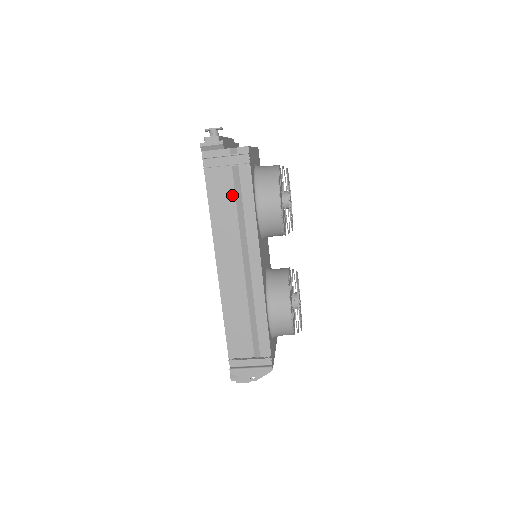
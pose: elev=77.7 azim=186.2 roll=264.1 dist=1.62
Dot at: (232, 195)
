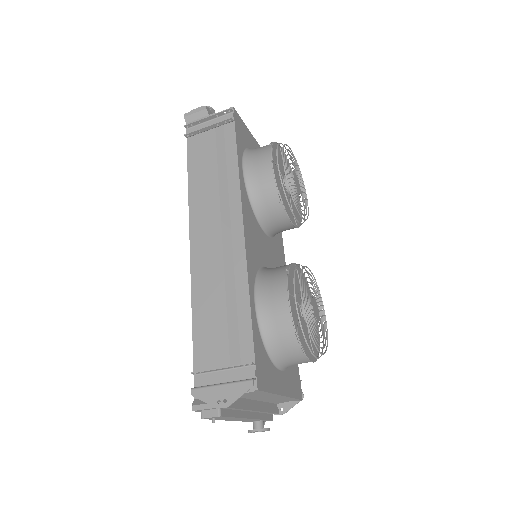
Dot at: (213, 157)
